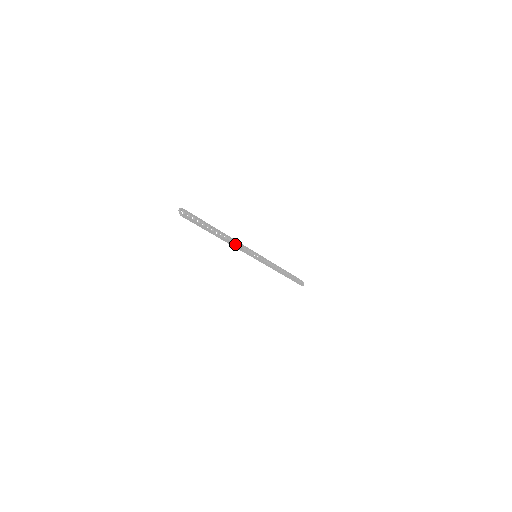
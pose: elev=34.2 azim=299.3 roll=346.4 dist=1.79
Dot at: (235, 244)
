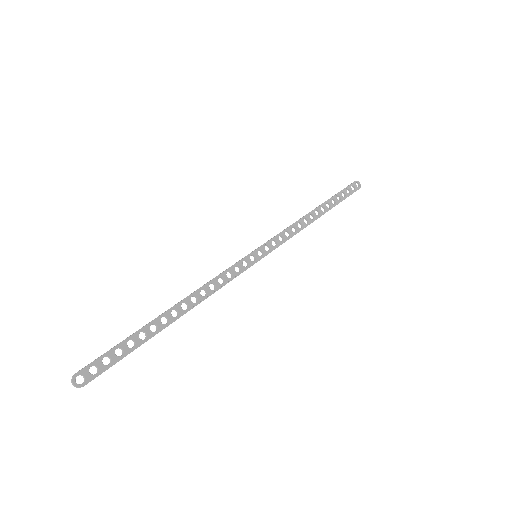
Dot at: (208, 292)
